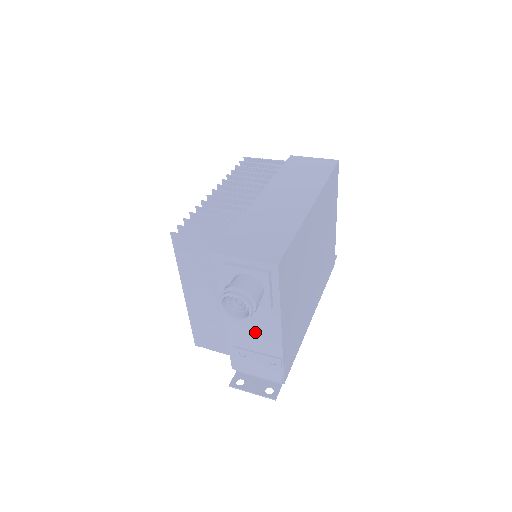
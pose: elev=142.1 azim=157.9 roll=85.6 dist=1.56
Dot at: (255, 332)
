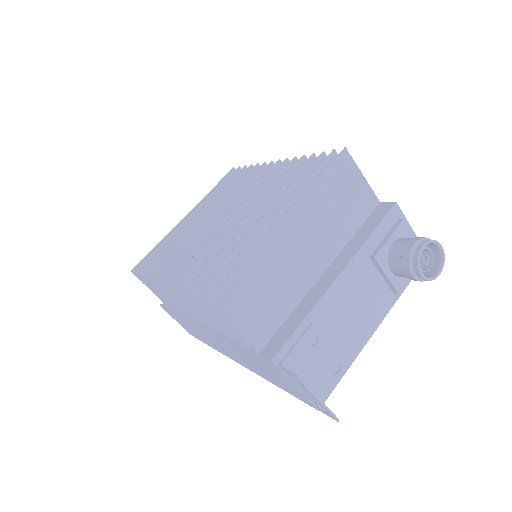
Dot at: (352, 315)
